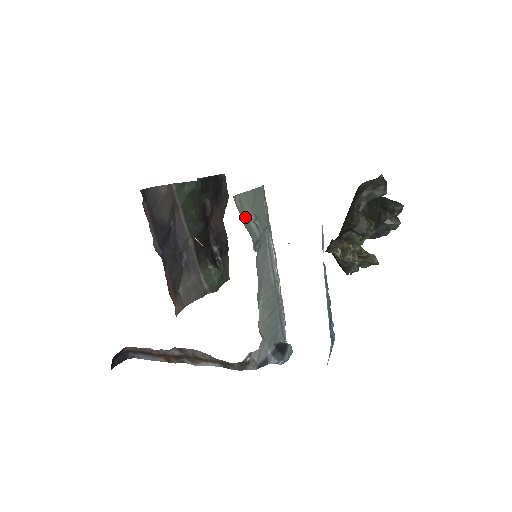
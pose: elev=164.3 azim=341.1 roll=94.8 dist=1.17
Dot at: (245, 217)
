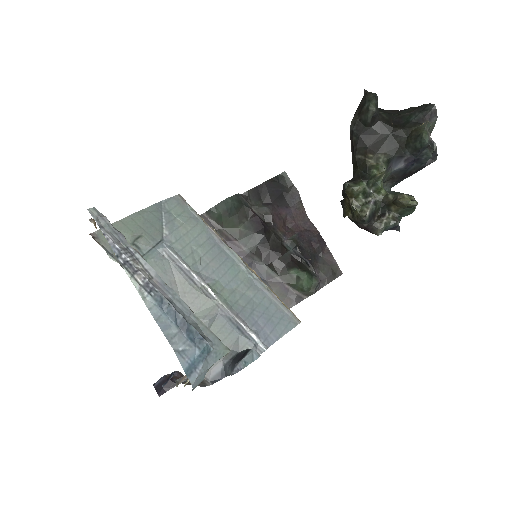
Dot at: occluded
